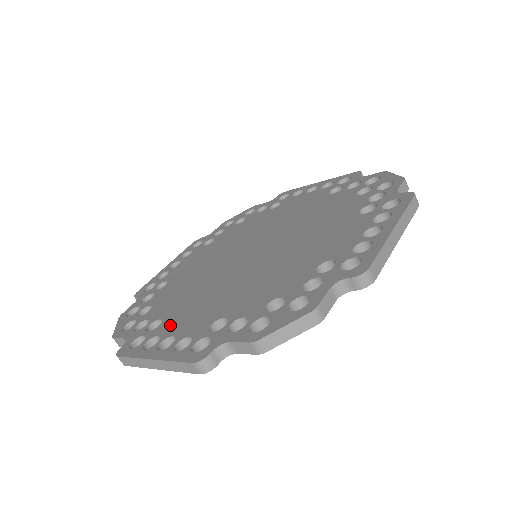
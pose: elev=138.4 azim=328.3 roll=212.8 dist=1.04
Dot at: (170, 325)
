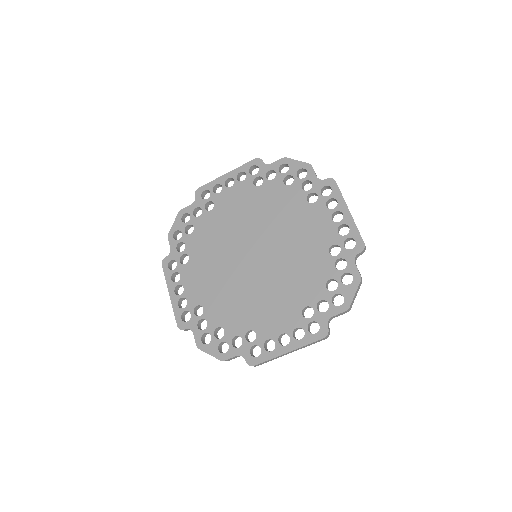
Dot at: (267, 330)
